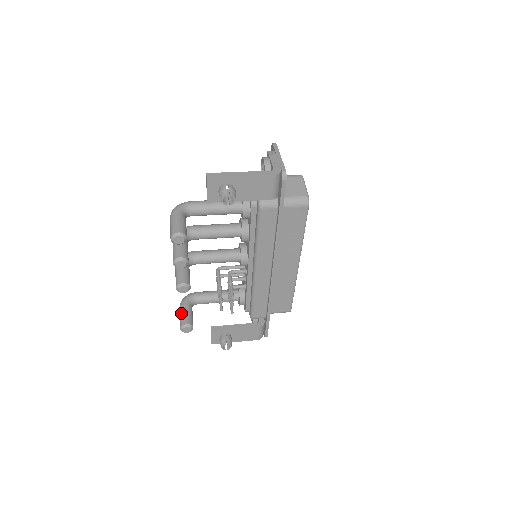
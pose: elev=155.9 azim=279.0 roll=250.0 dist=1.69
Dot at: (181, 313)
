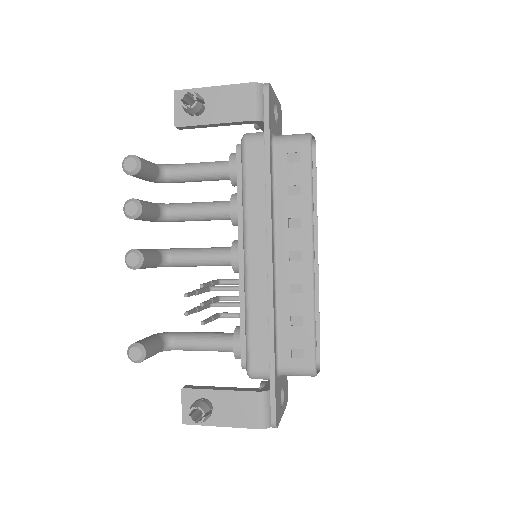
Dot at: occluded
